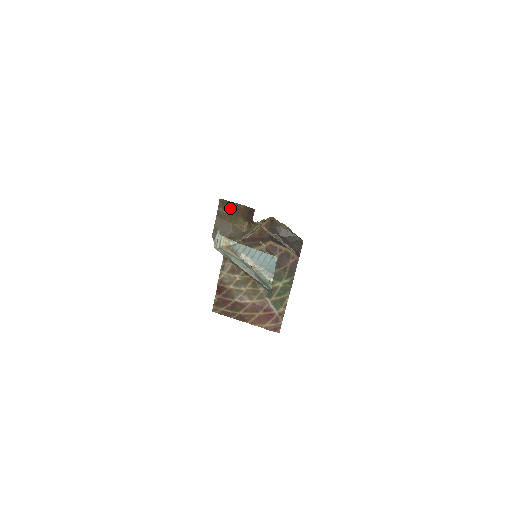
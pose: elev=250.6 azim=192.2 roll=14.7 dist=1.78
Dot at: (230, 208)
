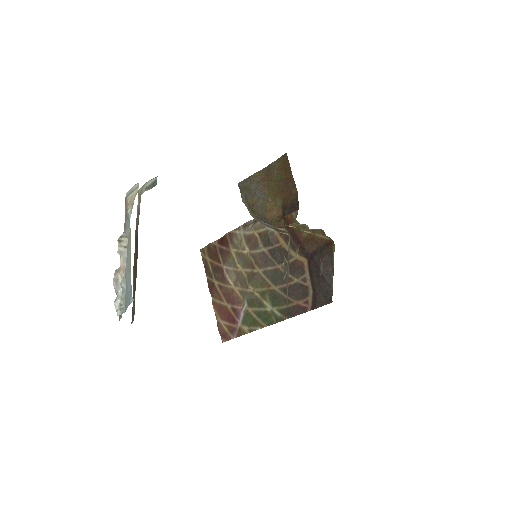
Dot at: (284, 176)
